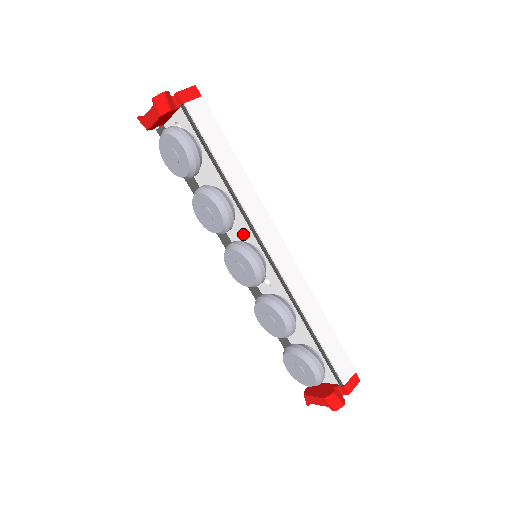
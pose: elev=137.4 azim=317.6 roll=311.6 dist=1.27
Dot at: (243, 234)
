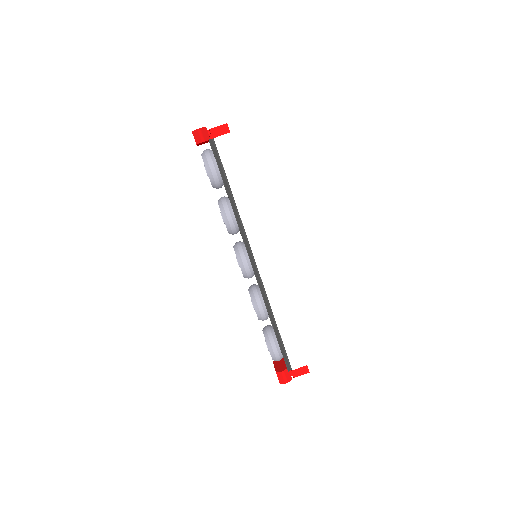
Dot at: occluded
